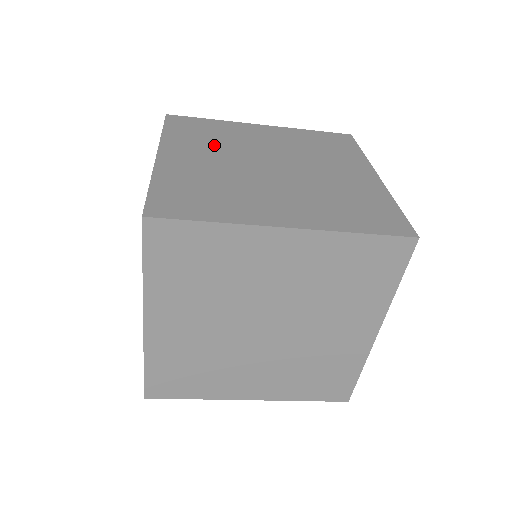
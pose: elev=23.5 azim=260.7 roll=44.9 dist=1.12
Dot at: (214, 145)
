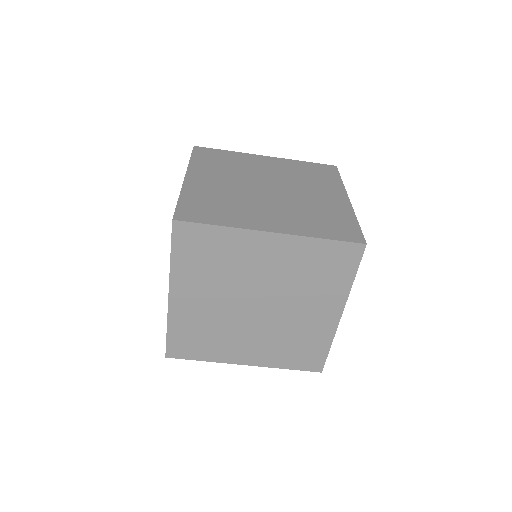
Dot at: (227, 171)
